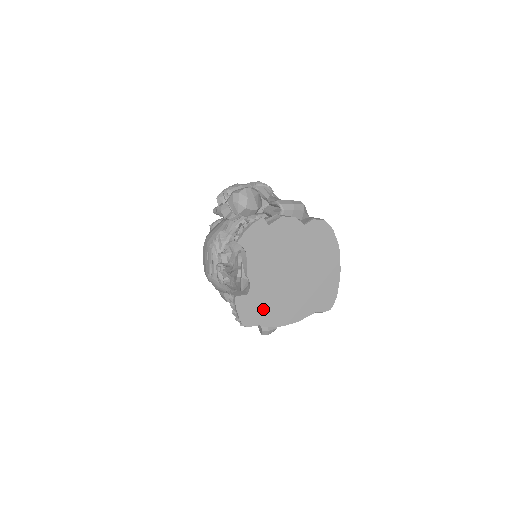
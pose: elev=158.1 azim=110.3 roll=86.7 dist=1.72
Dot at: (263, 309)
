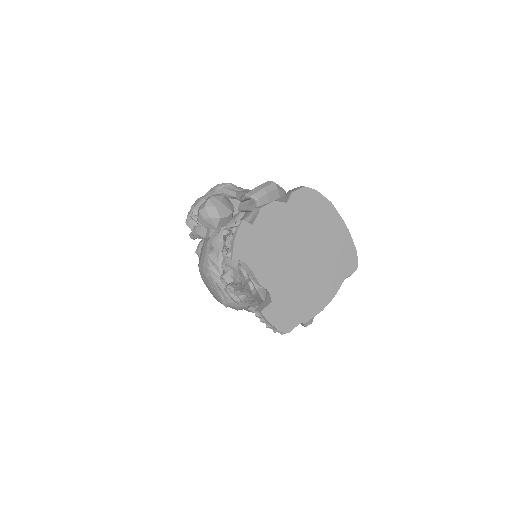
Dot at: (294, 306)
